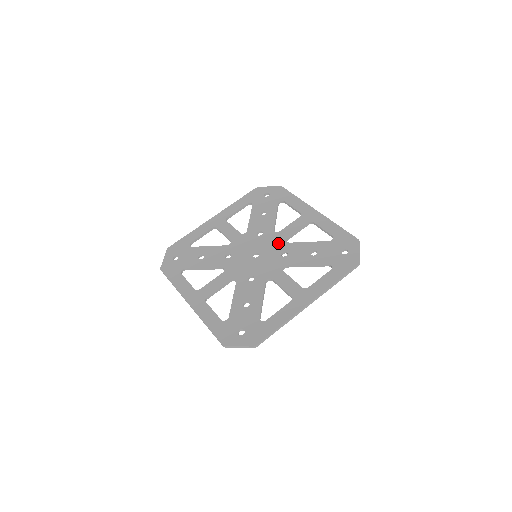
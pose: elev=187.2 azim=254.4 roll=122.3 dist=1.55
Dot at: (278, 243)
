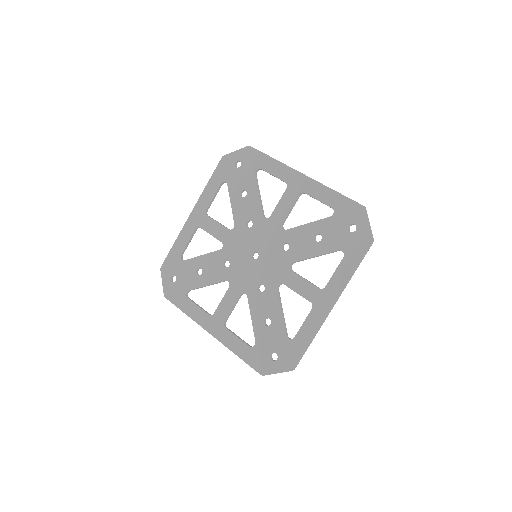
Dot at: (274, 233)
